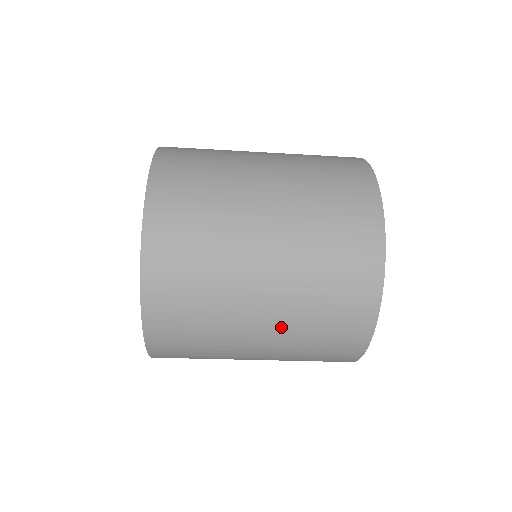
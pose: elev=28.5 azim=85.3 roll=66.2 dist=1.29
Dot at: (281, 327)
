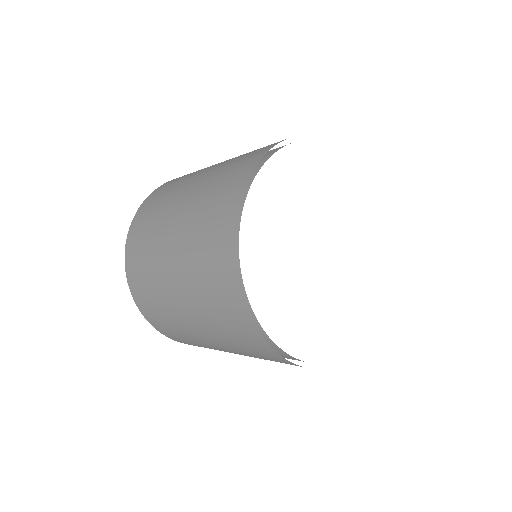
Dot at: occluded
